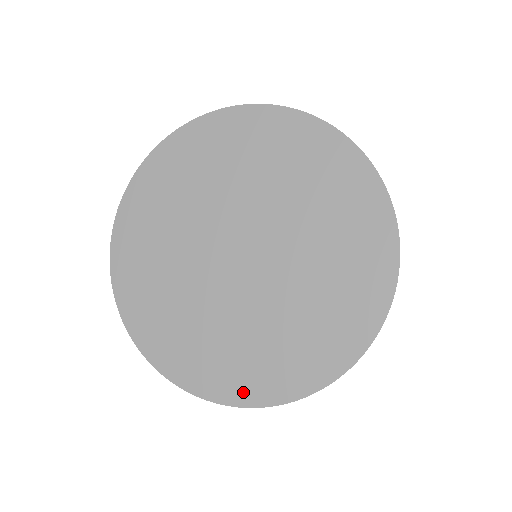
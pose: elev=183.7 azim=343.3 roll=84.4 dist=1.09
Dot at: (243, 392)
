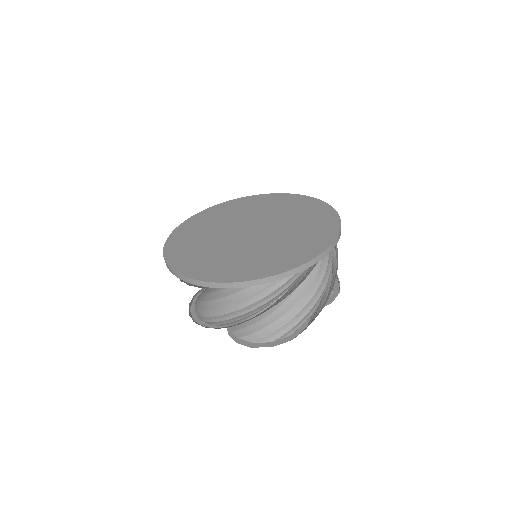
Dot at: (194, 272)
